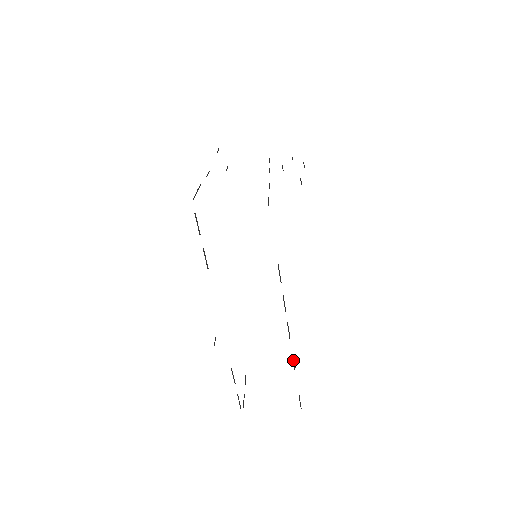
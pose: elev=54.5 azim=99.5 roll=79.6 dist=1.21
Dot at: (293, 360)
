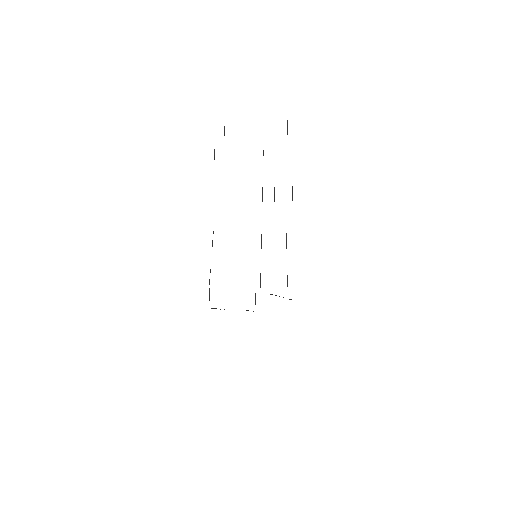
Dot at: occluded
